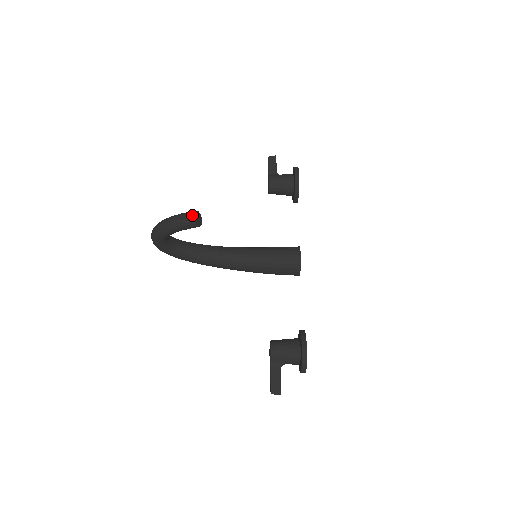
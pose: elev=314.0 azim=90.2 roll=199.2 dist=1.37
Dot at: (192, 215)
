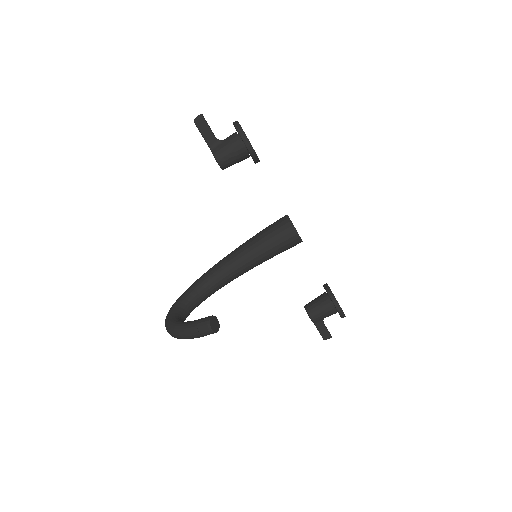
Dot at: (210, 331)
